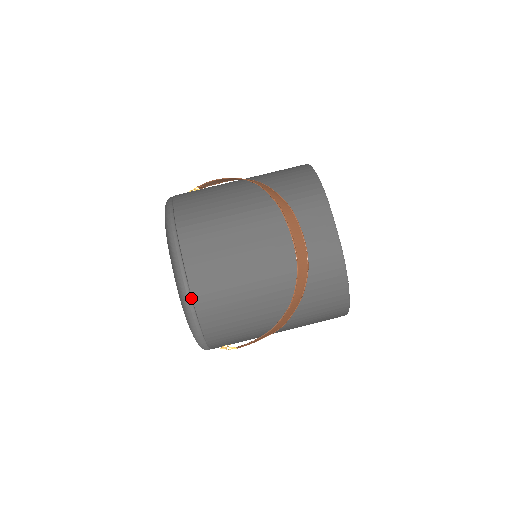
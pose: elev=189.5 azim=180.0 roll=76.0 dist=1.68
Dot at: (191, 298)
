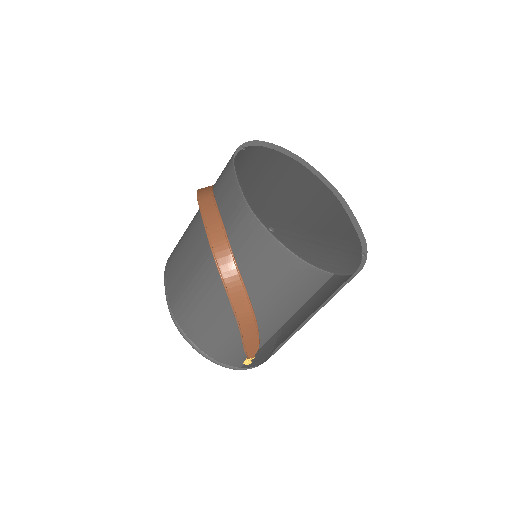
Dot at: (174, 317)
